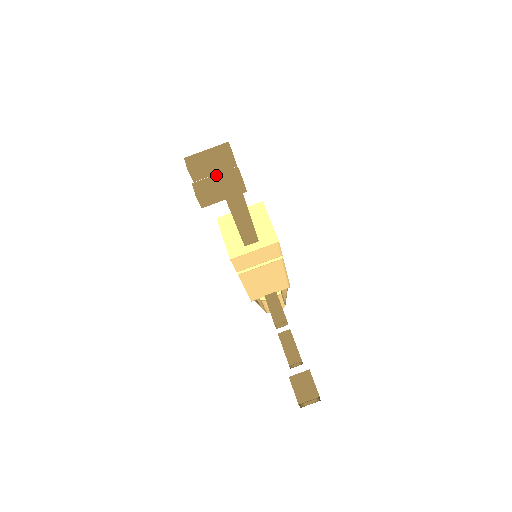
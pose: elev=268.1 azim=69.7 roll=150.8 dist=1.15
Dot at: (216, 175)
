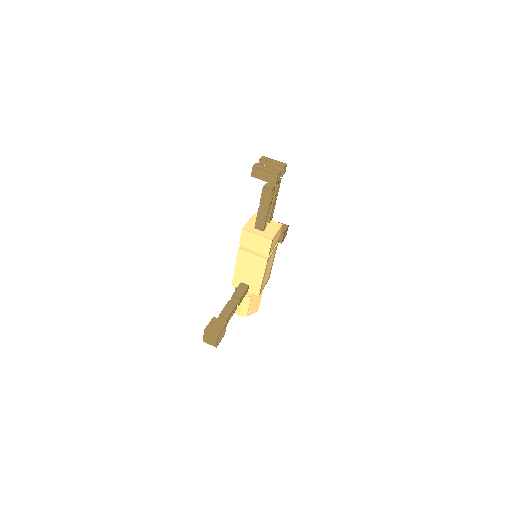
Dot at: (269, 167)
